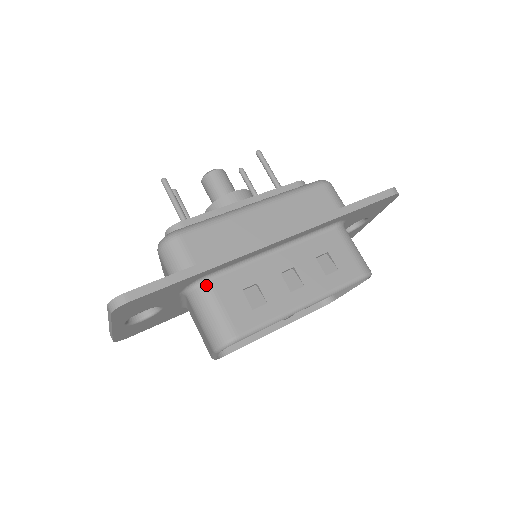
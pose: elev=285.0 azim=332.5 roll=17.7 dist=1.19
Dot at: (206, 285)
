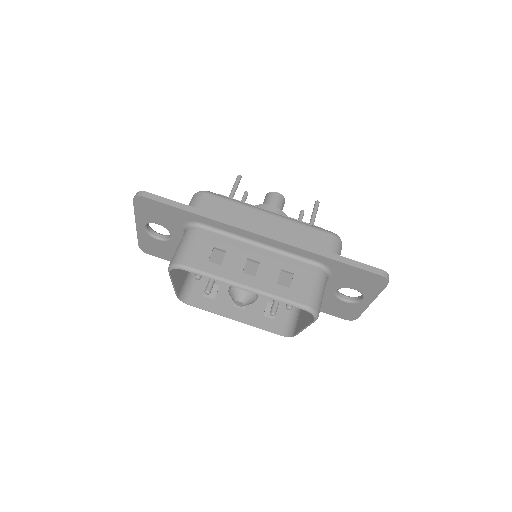
Dot at: (196, 229)
